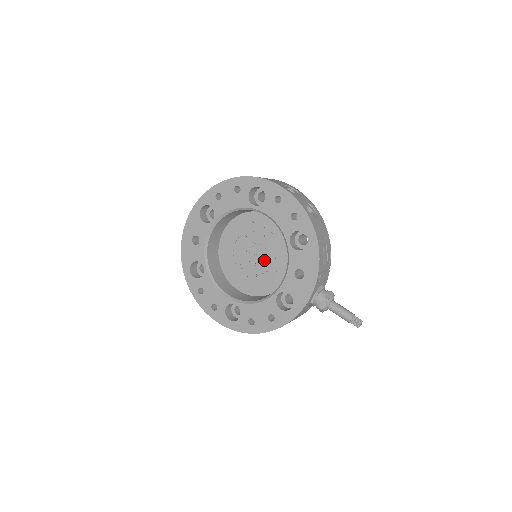
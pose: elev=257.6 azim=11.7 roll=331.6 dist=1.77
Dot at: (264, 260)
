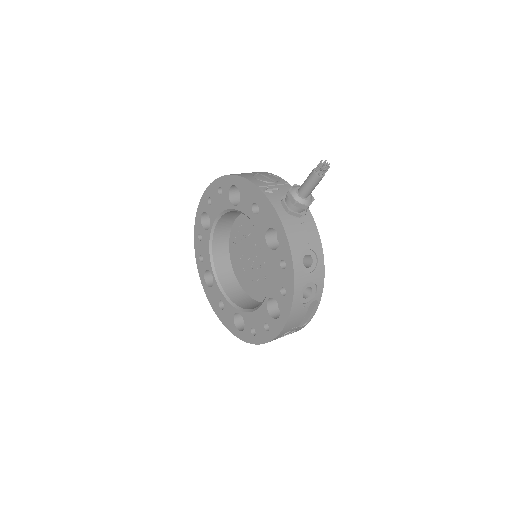
Dot at: (260, 249)
